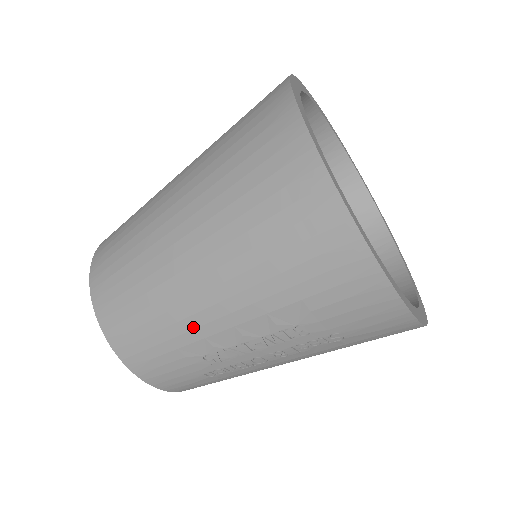
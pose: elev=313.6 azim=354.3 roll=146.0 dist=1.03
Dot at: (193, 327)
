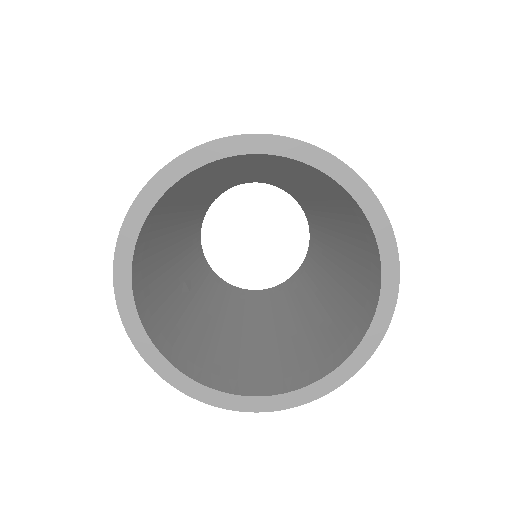
Dot at: occluded
